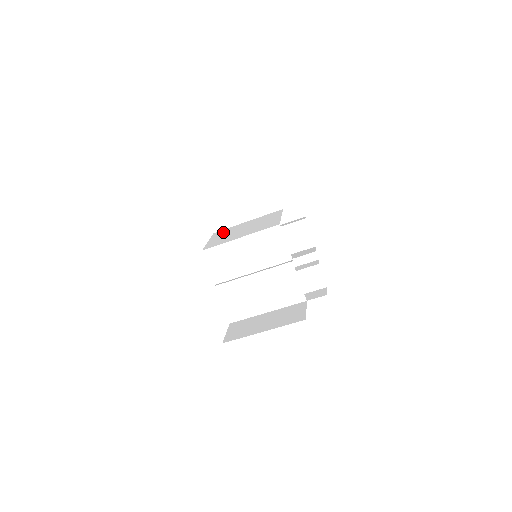
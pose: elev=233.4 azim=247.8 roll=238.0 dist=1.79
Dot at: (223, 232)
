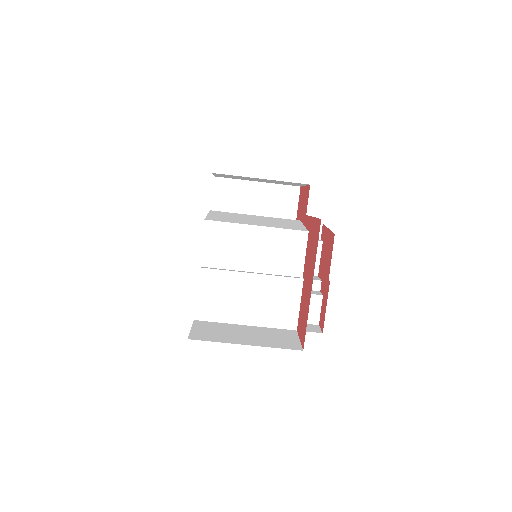
Dot at: (225, 213)
